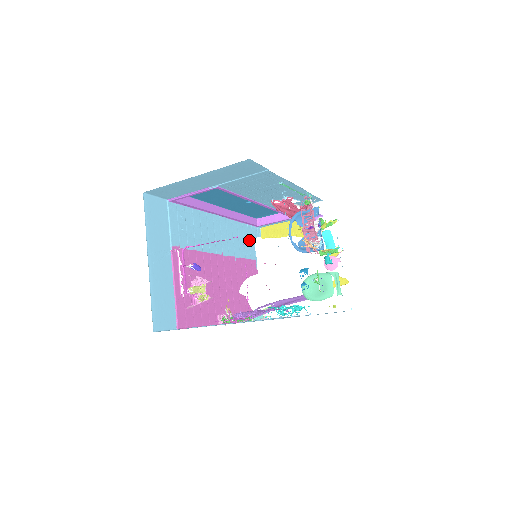
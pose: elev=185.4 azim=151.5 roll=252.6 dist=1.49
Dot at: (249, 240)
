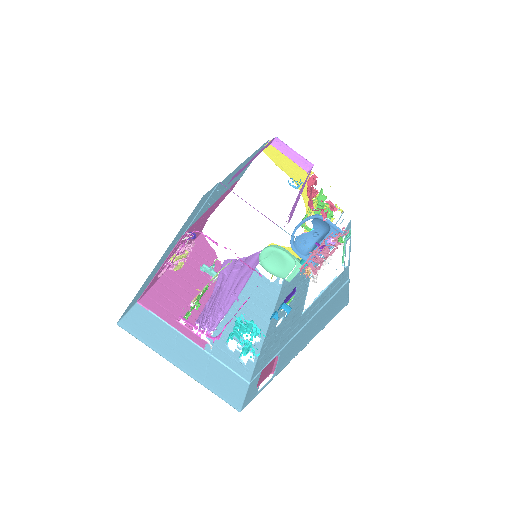
Dot at: occluded
